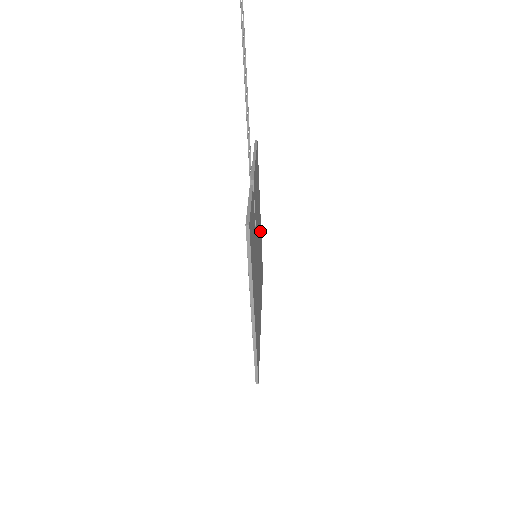
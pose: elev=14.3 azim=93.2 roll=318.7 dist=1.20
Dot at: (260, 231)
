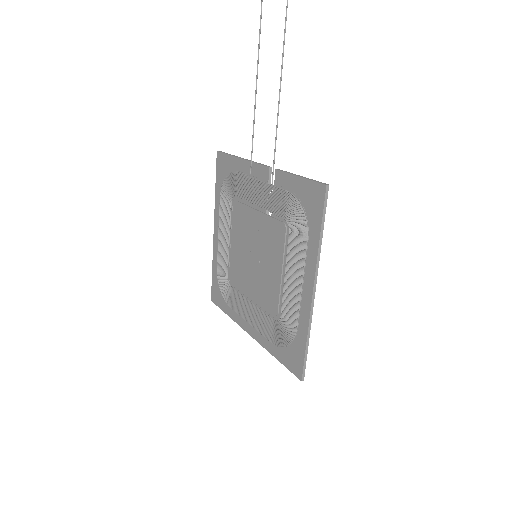
Dot at: occluded
